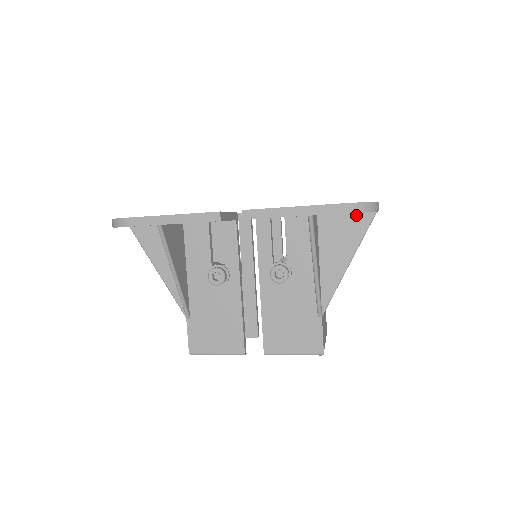
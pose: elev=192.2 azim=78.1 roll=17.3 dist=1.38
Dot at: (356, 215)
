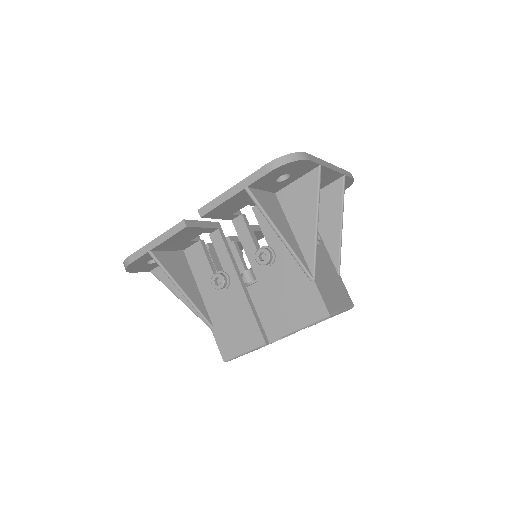
Dot at: (305, 177)
